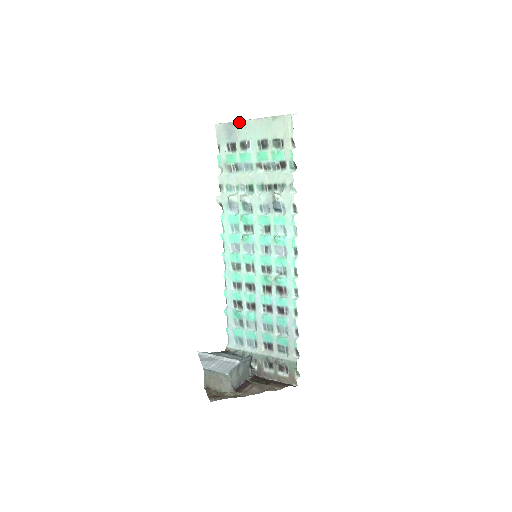
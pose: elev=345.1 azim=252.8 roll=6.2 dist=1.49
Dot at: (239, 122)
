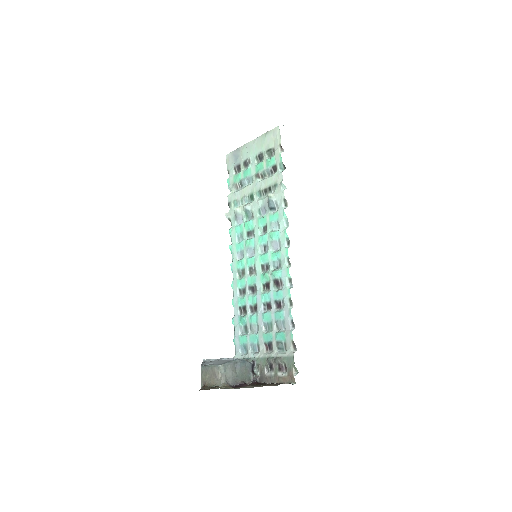
Dot at: (242, 146)
